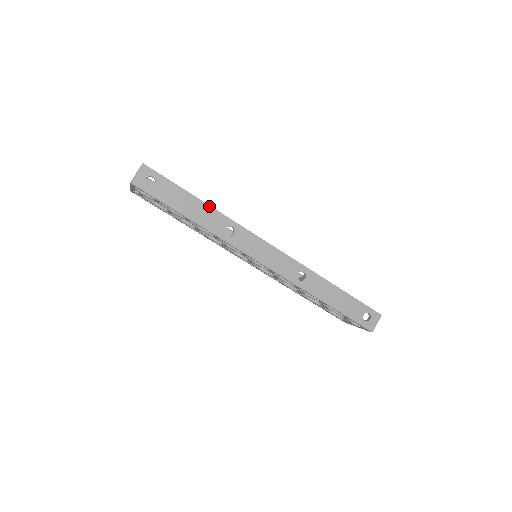
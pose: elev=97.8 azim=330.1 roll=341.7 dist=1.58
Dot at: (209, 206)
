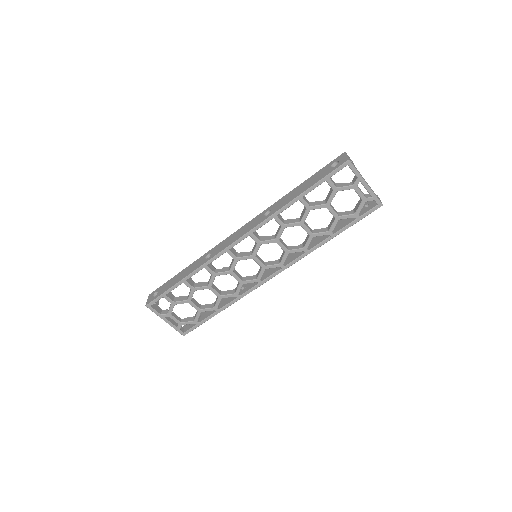
Dot at: (190, 265)
